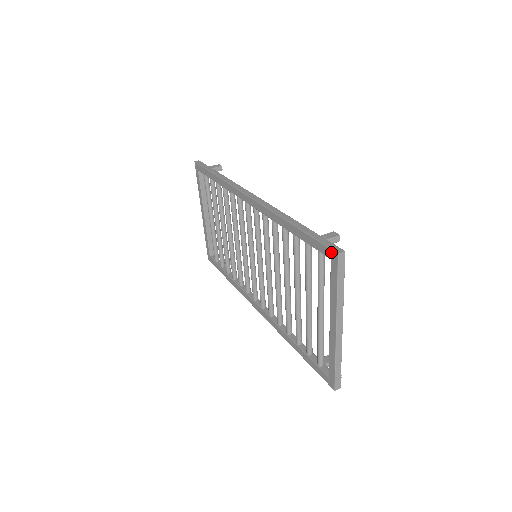
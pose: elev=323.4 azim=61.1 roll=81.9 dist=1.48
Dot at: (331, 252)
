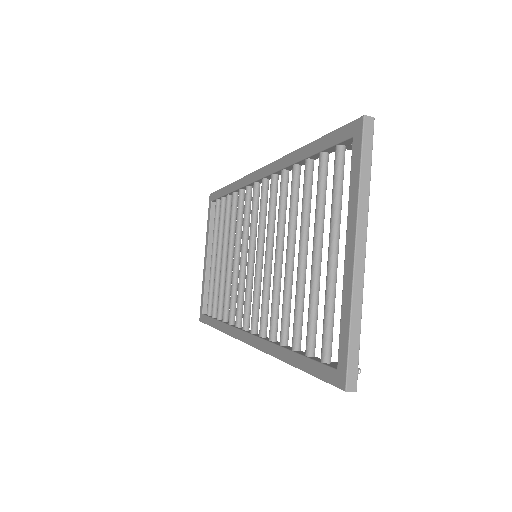
Dot at: (354, 124)
